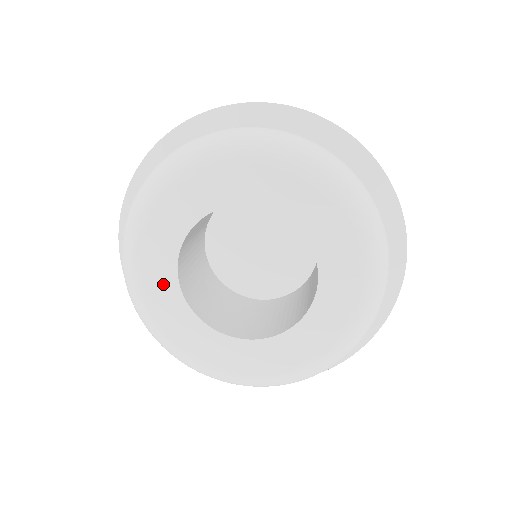
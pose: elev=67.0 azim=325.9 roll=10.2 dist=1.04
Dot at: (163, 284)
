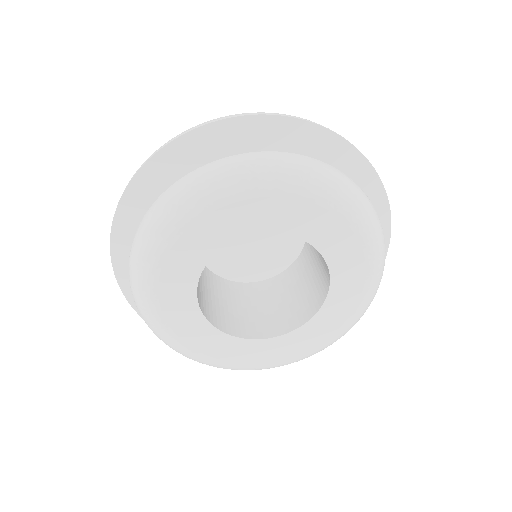
Dot at: (188, 263)
